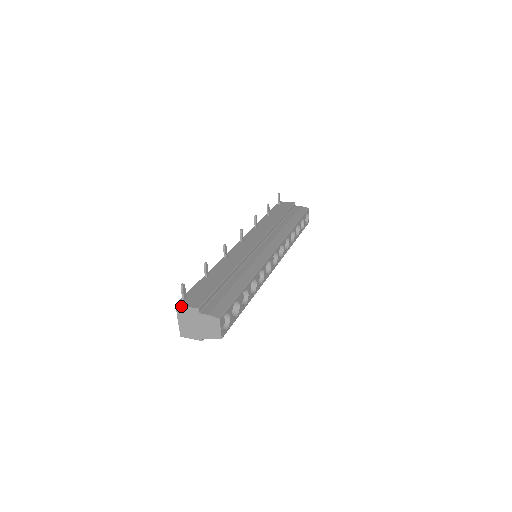
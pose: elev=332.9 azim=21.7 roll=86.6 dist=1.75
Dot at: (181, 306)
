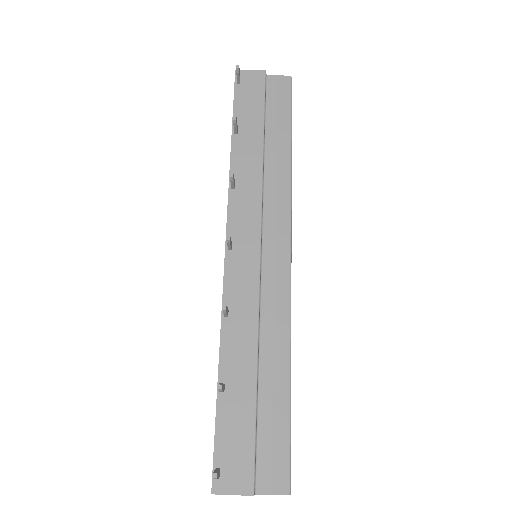
Dot at: occluded
